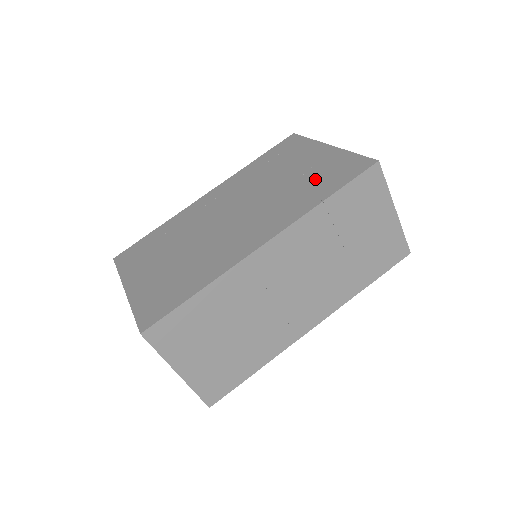
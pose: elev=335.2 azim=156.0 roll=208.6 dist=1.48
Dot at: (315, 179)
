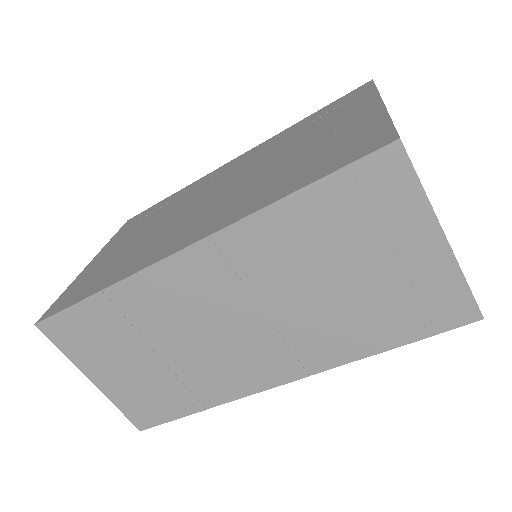
Dot at: (312, 158)
